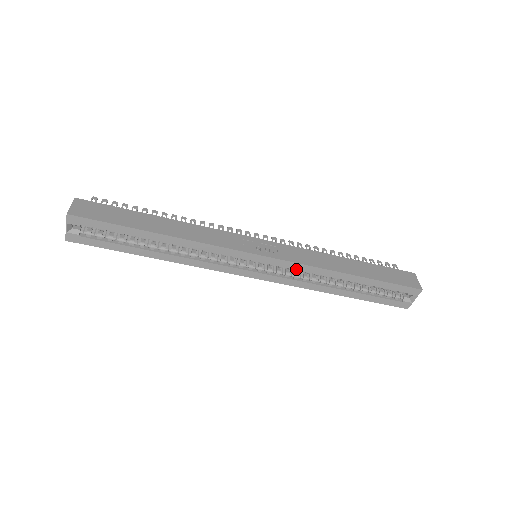
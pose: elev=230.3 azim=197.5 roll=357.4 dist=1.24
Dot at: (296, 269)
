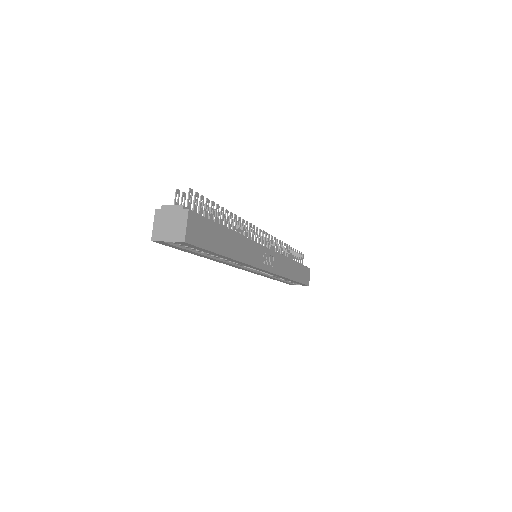
Dot at: occluded
